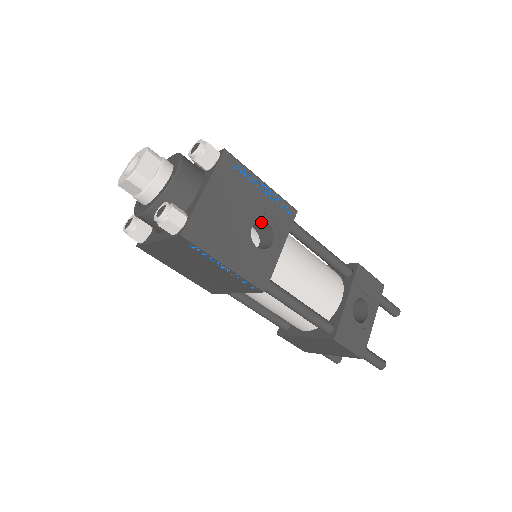
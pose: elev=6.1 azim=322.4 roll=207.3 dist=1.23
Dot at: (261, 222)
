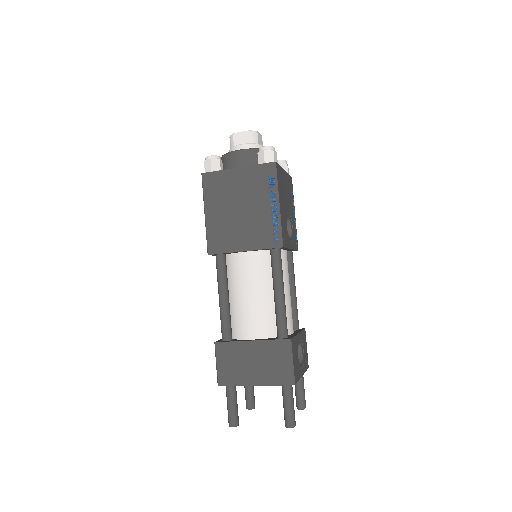
Dot at: occluded
